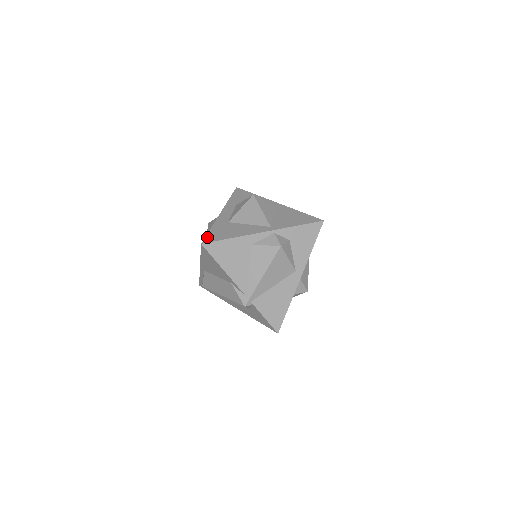
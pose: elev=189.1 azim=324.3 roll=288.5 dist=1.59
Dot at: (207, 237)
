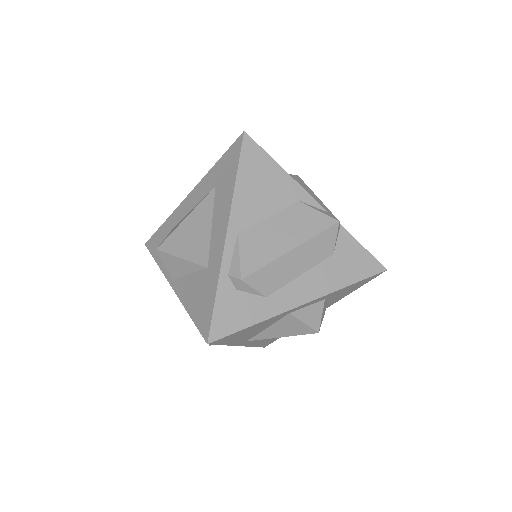
Dot at: (234, 144)
